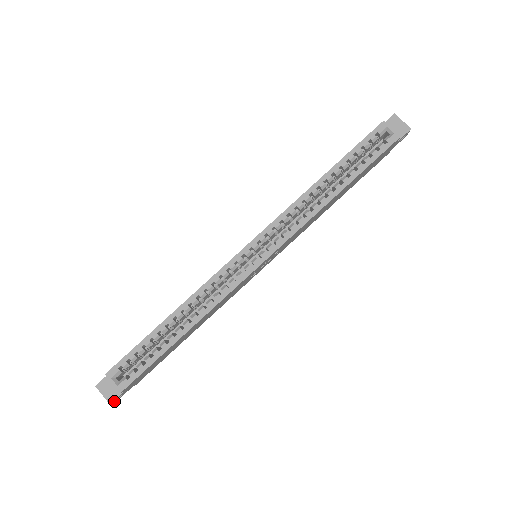
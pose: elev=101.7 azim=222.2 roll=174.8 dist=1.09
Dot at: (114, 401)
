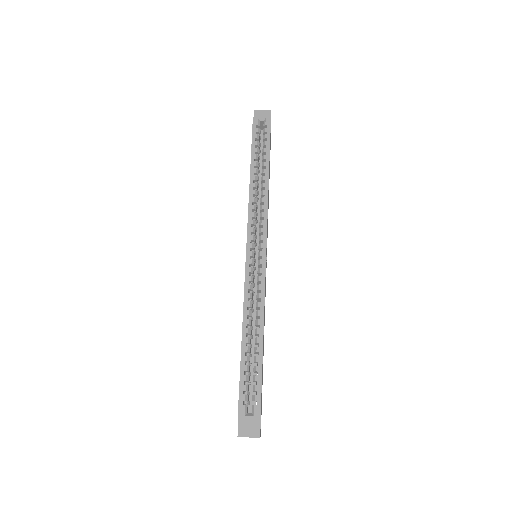
Dot at: (260, 434)
